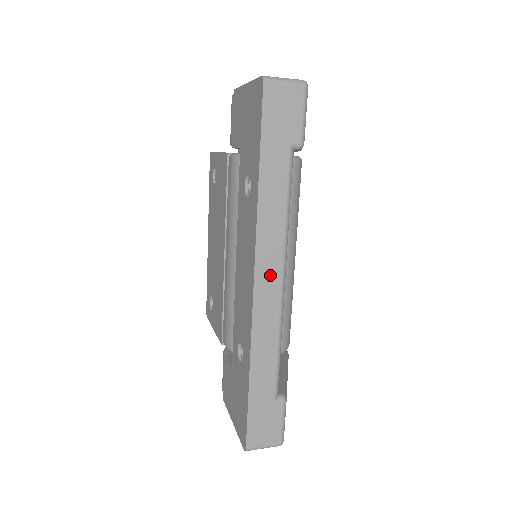
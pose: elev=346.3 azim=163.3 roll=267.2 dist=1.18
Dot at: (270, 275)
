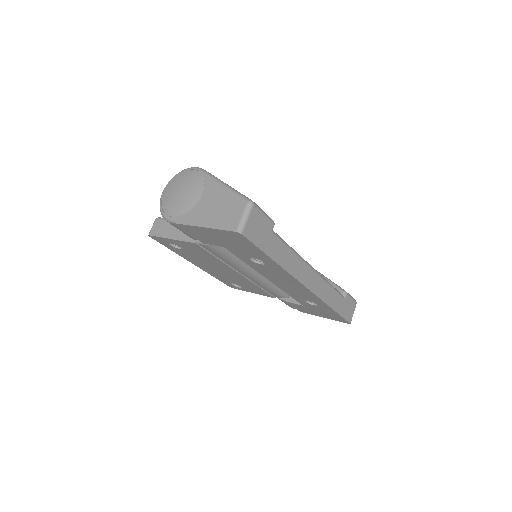
Dot at: (309, 277)
